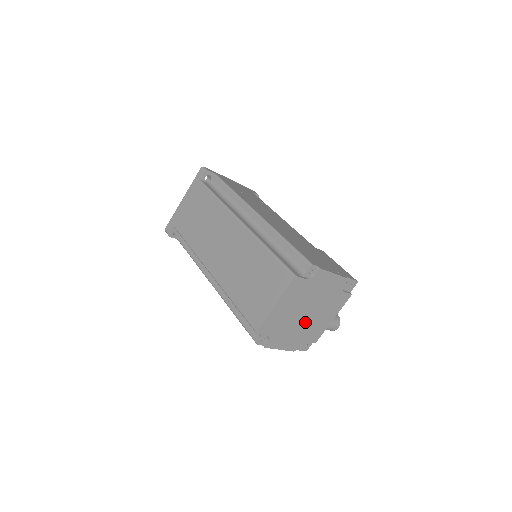
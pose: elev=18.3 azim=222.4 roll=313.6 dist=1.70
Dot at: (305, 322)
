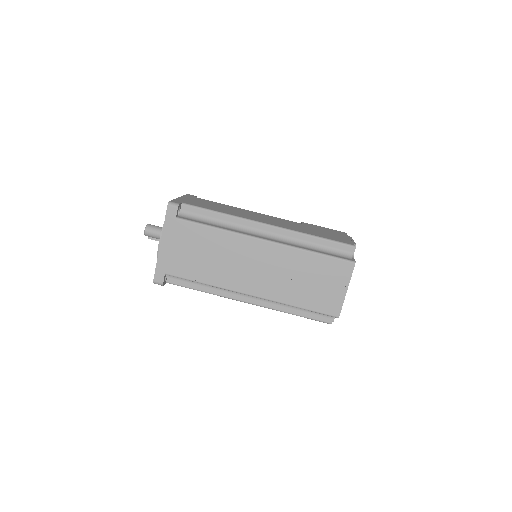
Dot at: occluded
